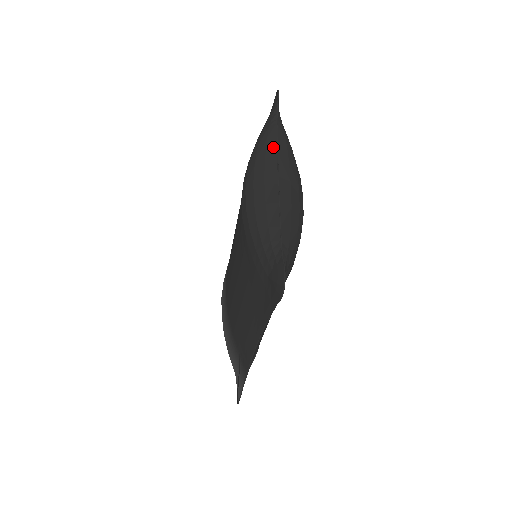
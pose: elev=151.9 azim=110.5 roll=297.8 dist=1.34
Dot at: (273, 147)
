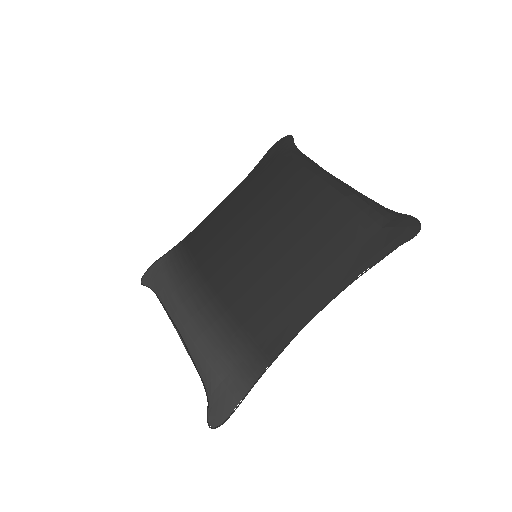
Dot at: occluded
